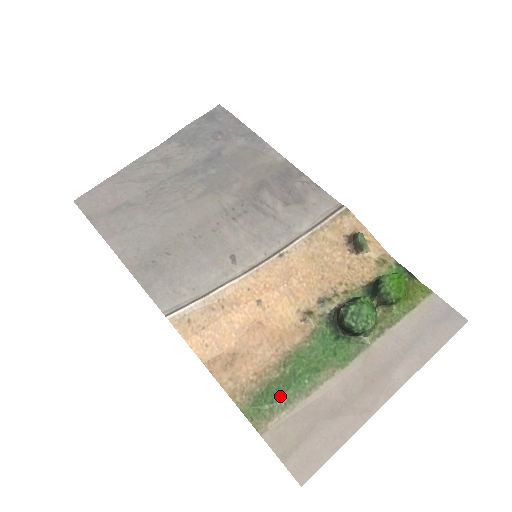
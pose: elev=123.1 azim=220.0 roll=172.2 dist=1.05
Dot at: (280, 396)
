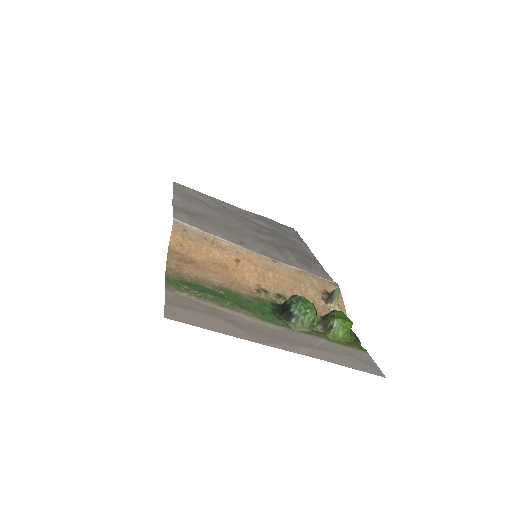
Dot at: (202, 291)
